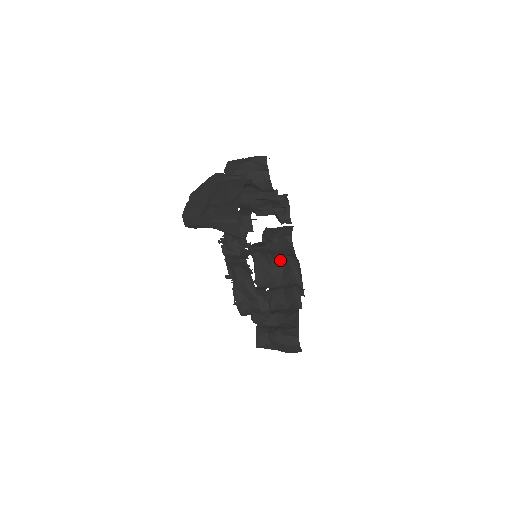
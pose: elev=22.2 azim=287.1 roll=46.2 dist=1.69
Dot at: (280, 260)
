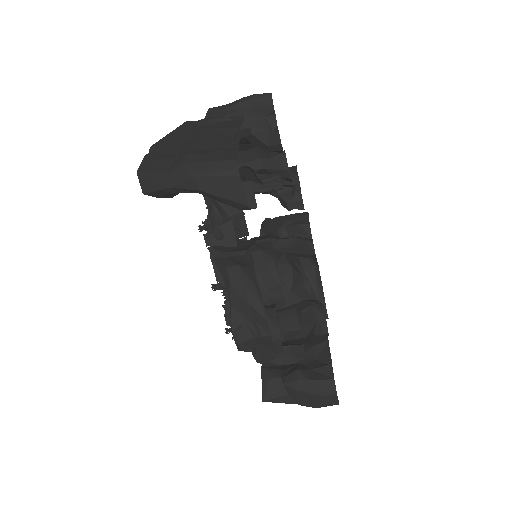
Dot at: (287, 266)
